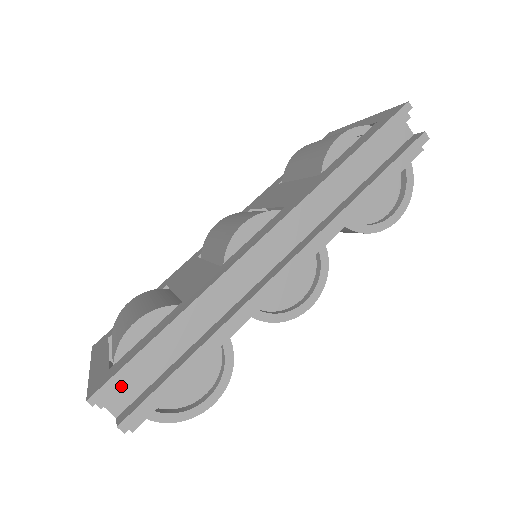
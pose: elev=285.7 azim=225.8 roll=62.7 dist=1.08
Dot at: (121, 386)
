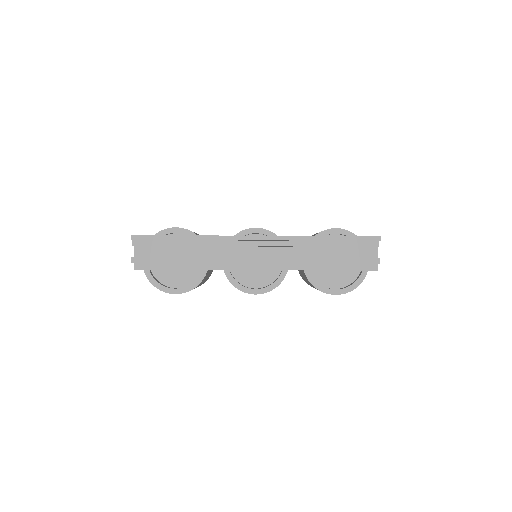
Dot at: (147, 244)
